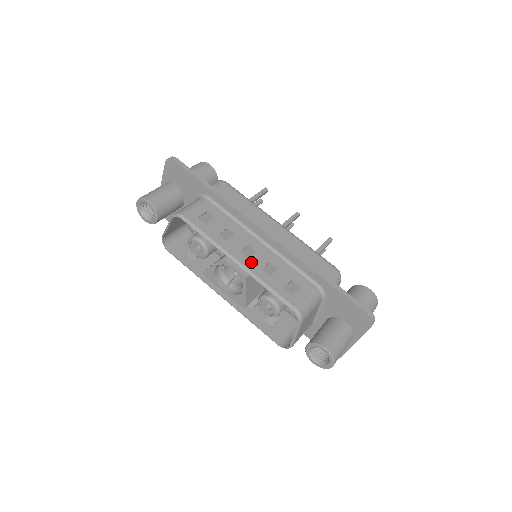
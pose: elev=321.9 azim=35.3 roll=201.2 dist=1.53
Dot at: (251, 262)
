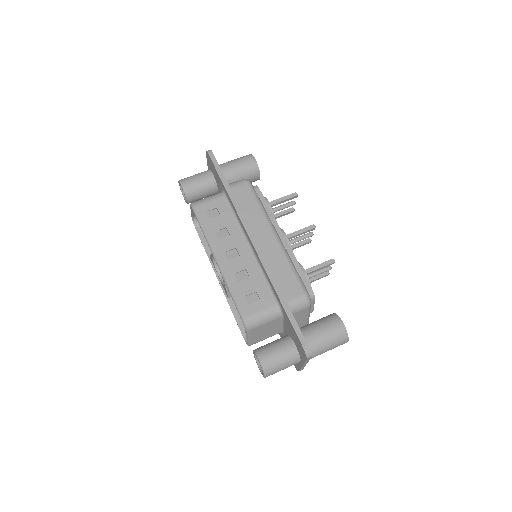
Dot at: (229, 264)
